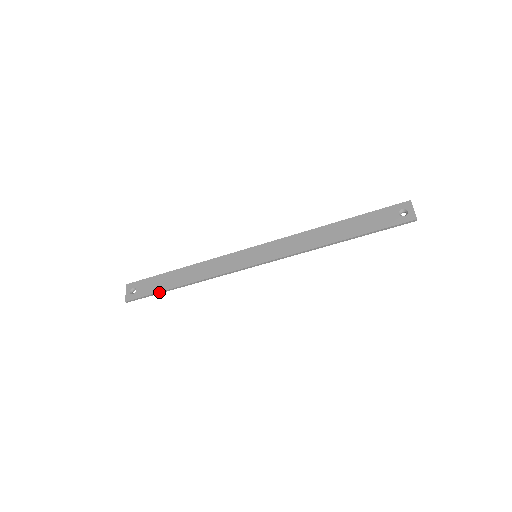
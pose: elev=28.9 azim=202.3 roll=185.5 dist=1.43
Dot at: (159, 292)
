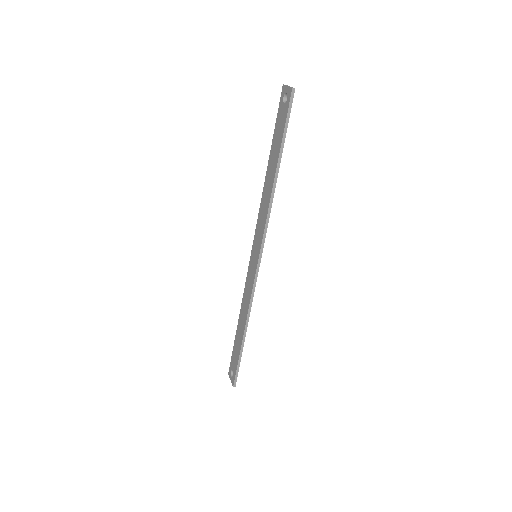
Dot at: (239, 356)
